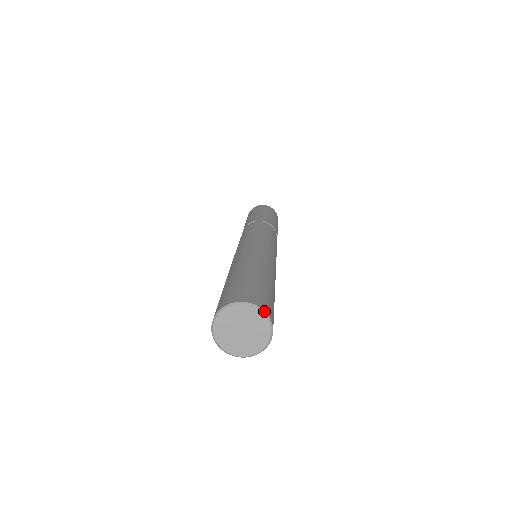
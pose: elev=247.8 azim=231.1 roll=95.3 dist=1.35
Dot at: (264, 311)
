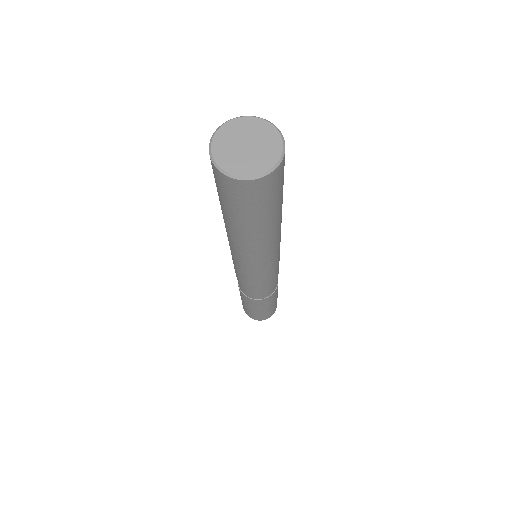
Dot at: occluded
